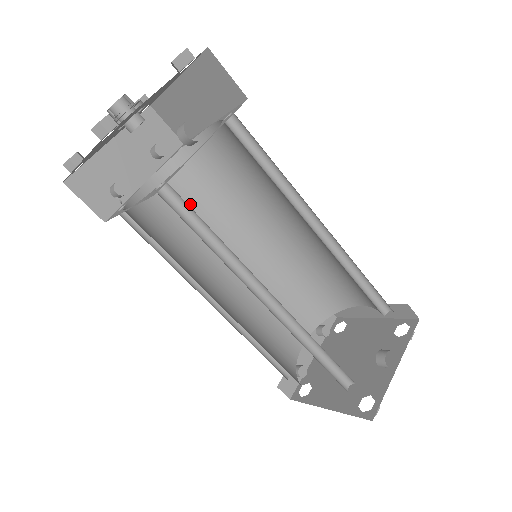
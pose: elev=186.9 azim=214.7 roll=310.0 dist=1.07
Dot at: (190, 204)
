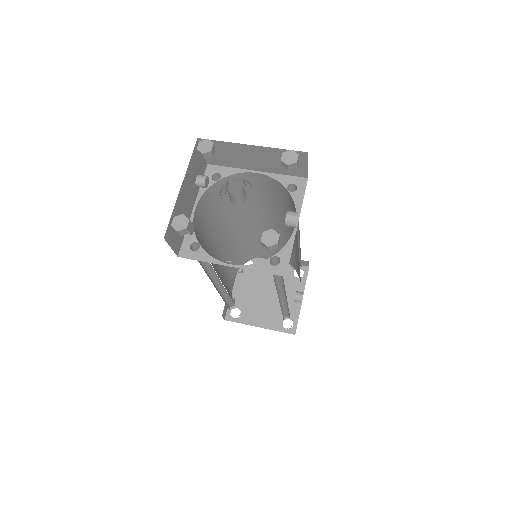
Dot at: (209, 216)
